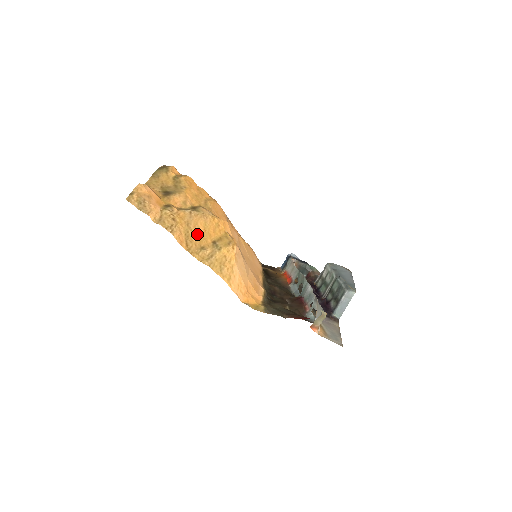
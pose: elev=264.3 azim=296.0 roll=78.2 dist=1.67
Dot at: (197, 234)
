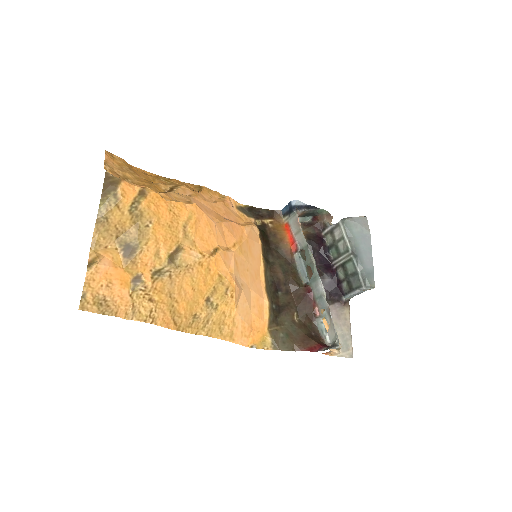
Dot at: (185, 301)
